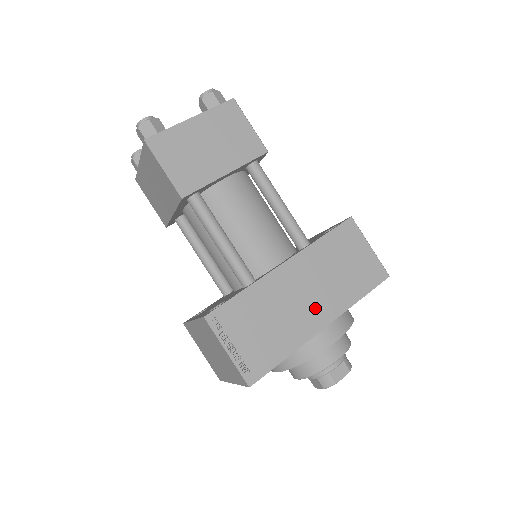
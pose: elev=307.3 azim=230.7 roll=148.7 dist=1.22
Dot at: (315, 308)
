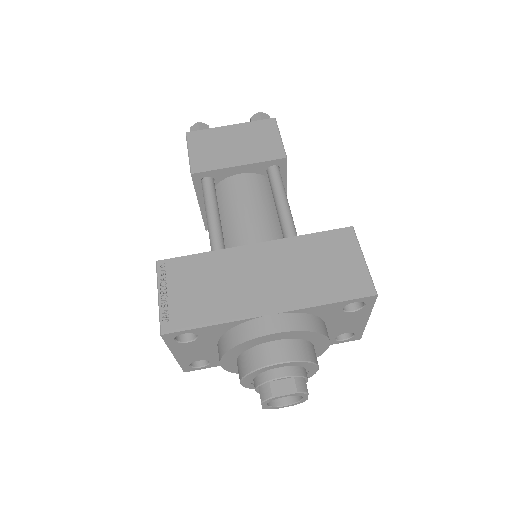
Dot at: (267, 293)
